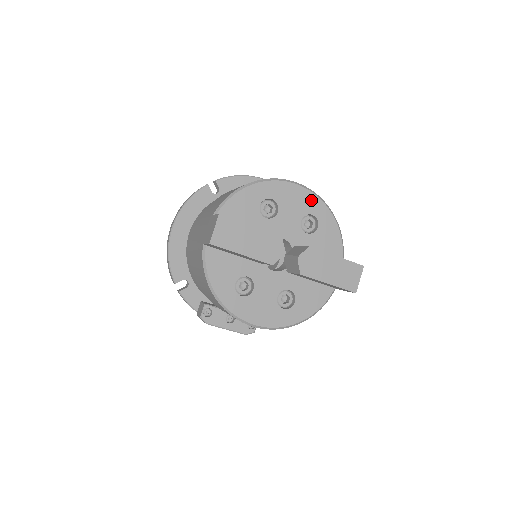
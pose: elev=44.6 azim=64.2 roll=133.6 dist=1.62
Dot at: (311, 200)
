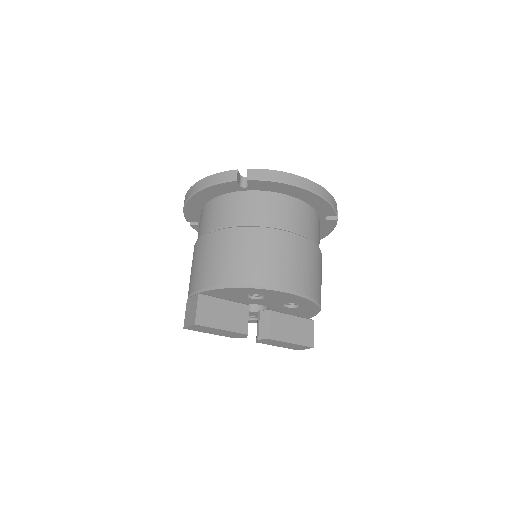
Dot at: (301, 300)
